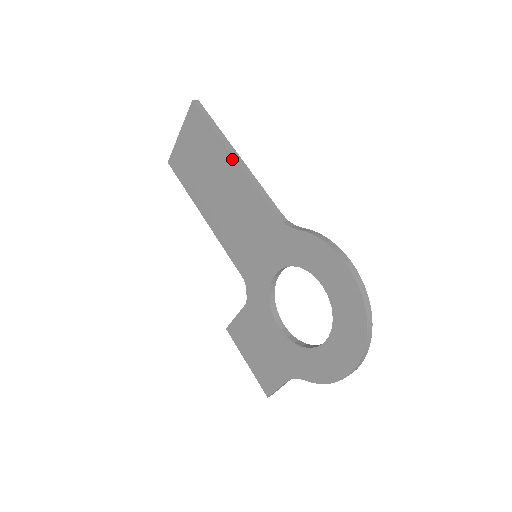
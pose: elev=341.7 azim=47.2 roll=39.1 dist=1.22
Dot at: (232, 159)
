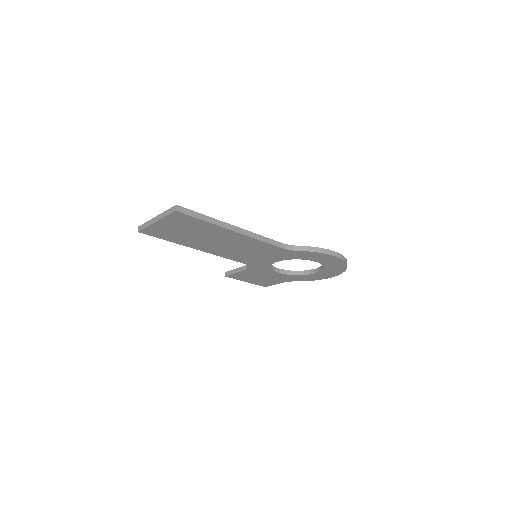
Dot at: (234, 233)
